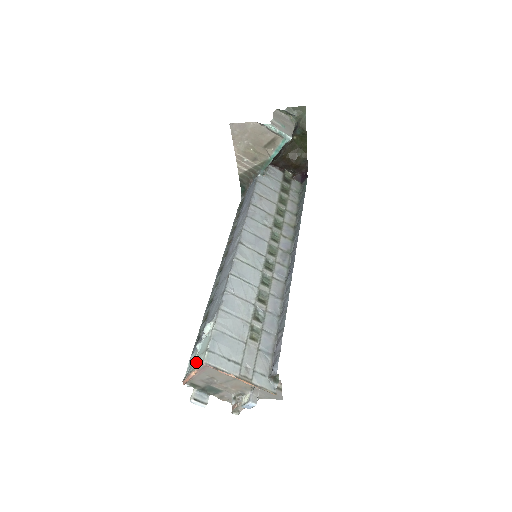
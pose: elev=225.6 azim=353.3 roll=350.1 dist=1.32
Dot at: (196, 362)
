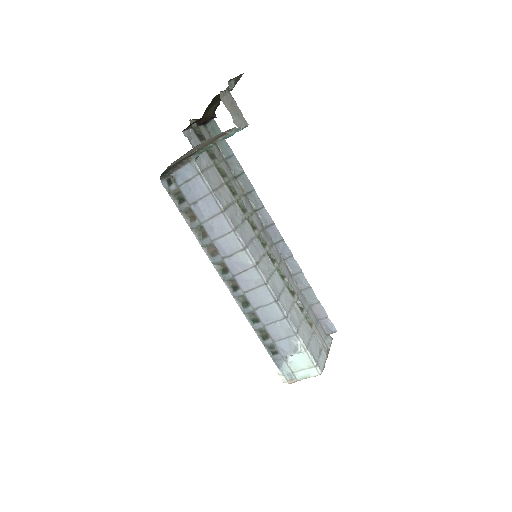
Dot at: (302, 372)
